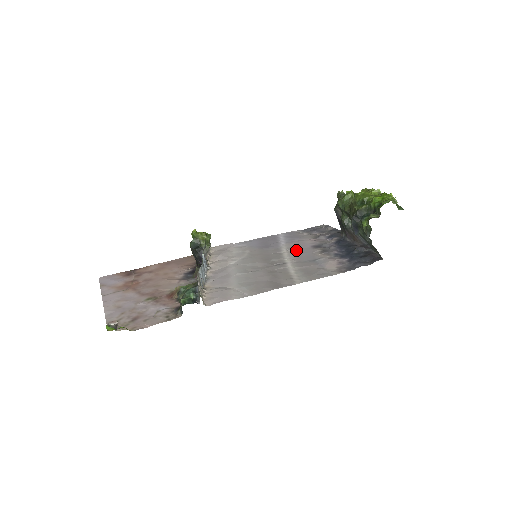
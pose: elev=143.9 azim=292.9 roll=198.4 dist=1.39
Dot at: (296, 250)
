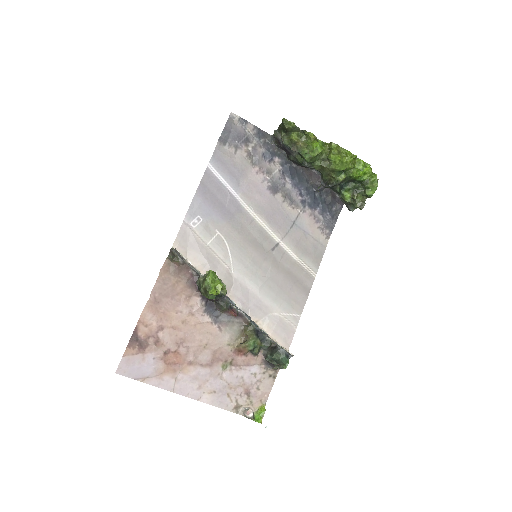
Dot at: (264, 209)
